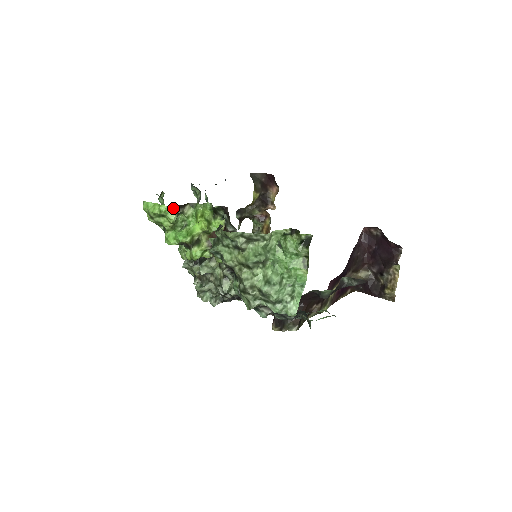
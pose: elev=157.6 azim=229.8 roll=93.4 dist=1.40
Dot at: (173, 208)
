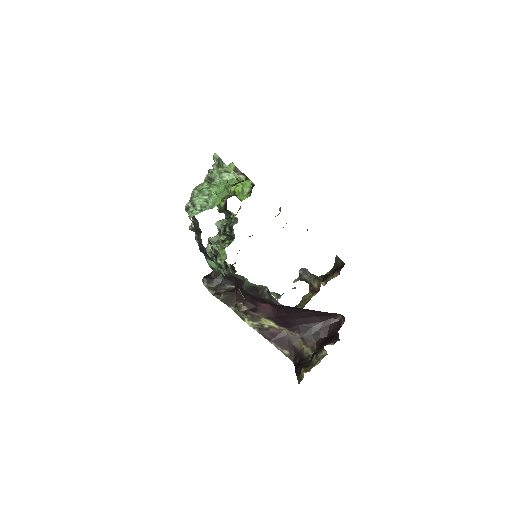
Dot at: (235, 168)
